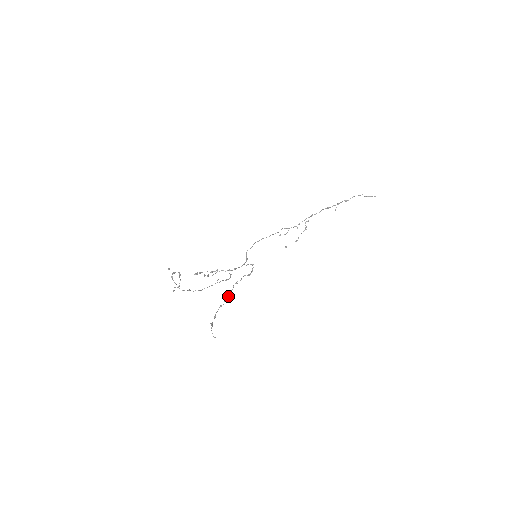
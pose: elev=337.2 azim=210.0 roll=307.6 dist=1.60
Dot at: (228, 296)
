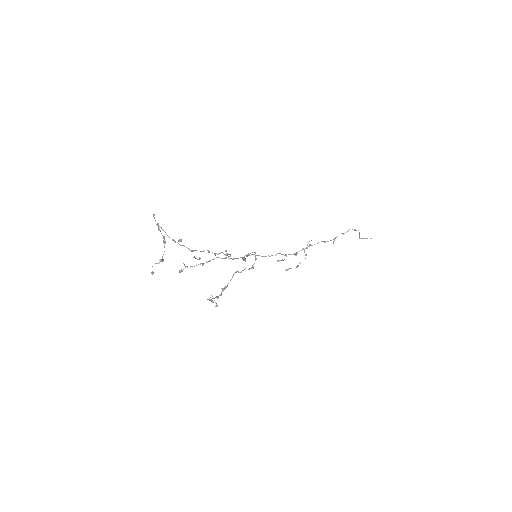
Dot at: (226, 286)
